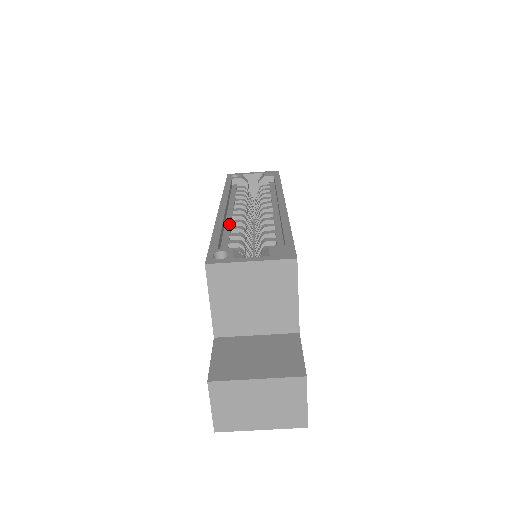
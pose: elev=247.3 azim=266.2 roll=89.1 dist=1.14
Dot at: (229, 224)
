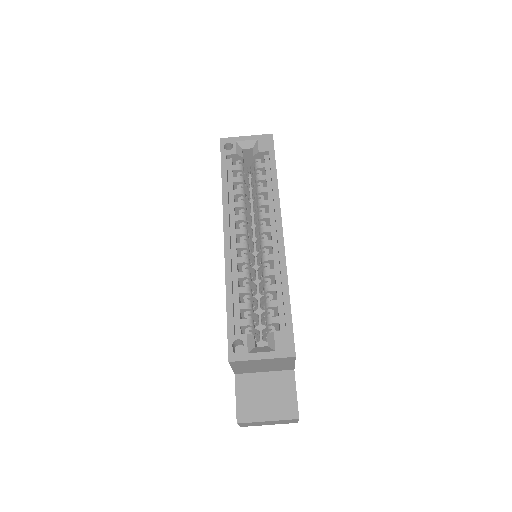
Dot at: (236, 268)
